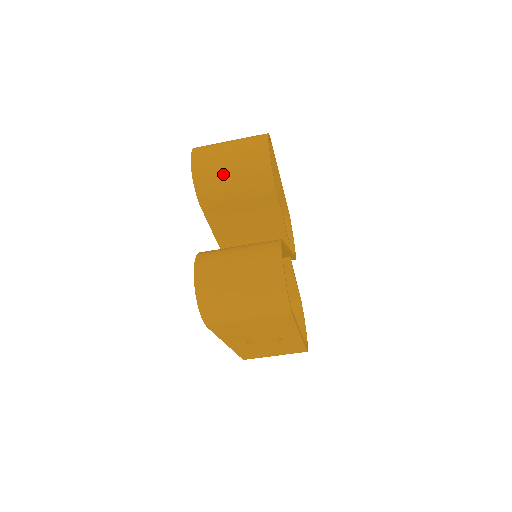
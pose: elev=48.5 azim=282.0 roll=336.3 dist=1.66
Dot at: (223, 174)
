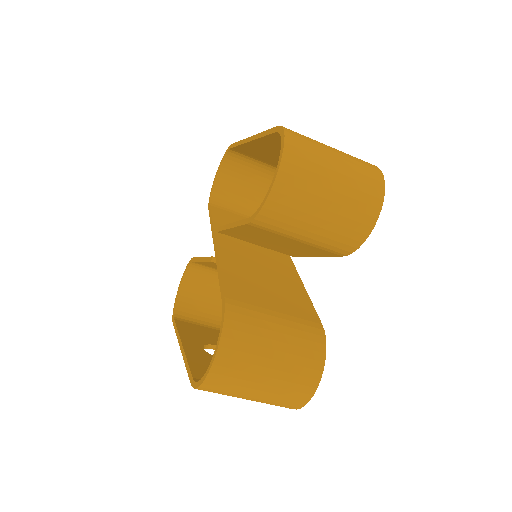
Dot at: (307, 216)
